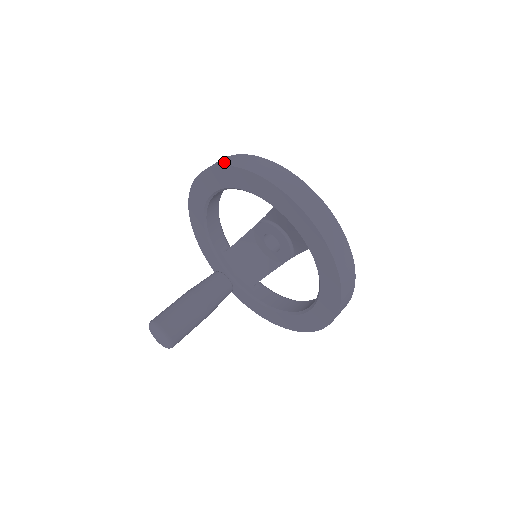
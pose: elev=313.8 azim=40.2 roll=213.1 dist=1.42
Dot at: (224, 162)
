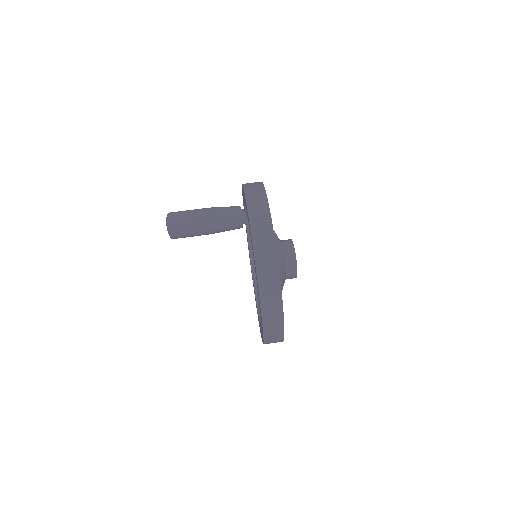
Dot at: (259, 245)
